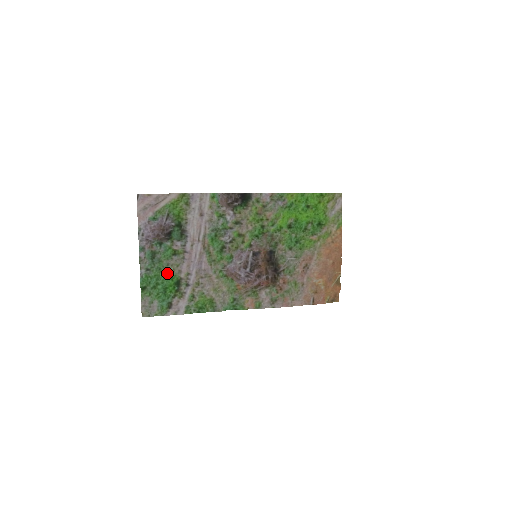
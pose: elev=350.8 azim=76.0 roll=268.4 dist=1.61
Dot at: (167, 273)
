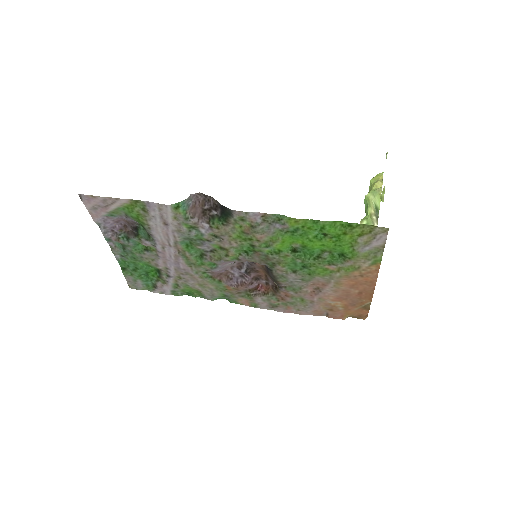
Dot at: (143, 263)
